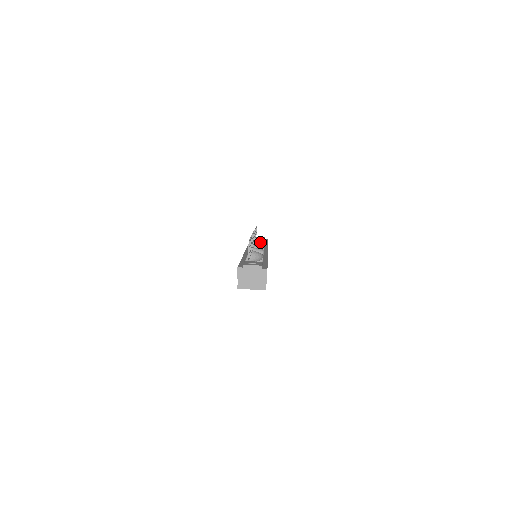
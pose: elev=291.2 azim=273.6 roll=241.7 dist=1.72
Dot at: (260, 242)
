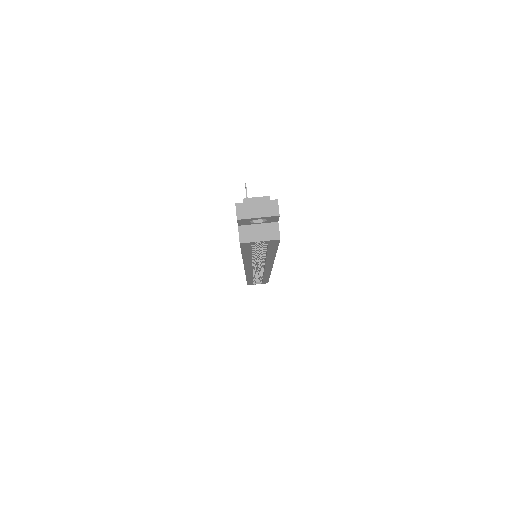
Dot at: occluded
